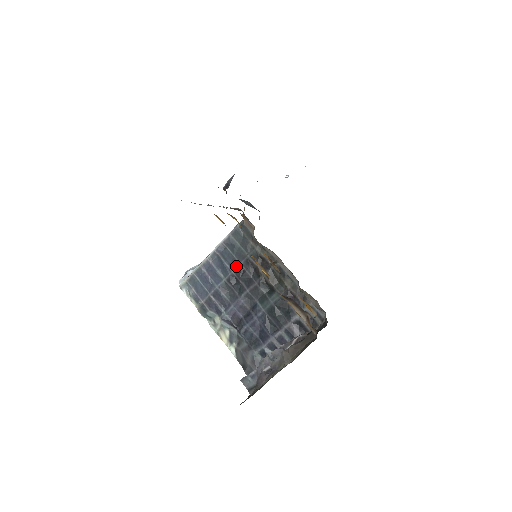
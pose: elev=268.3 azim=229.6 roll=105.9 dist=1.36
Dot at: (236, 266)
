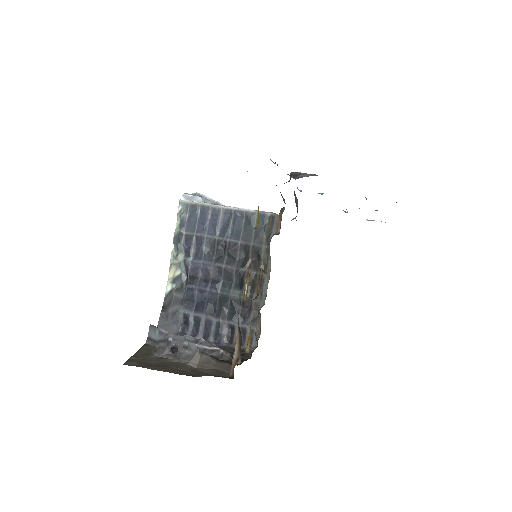
Dot at: (235, 239)
